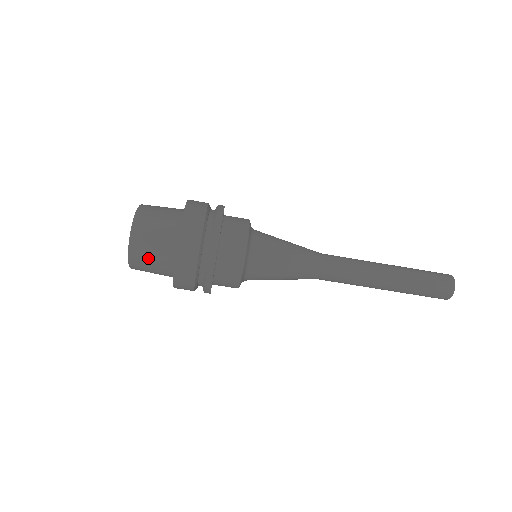
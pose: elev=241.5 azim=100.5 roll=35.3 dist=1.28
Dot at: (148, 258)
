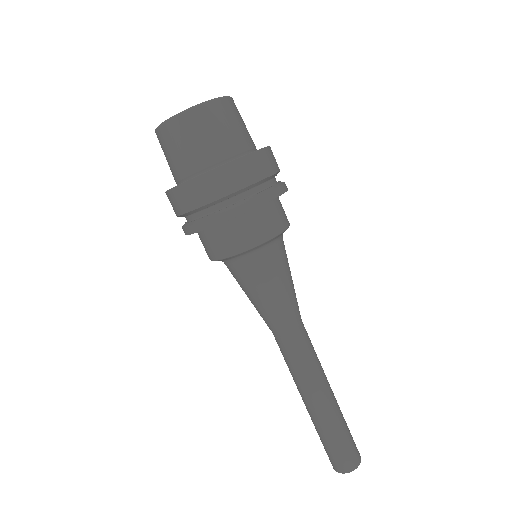
Dot at: (224, 124)
